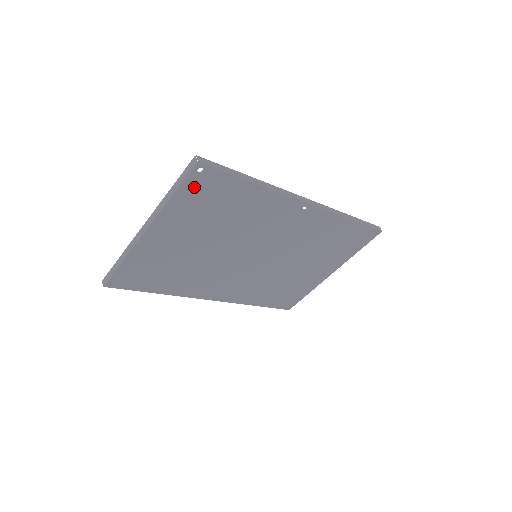
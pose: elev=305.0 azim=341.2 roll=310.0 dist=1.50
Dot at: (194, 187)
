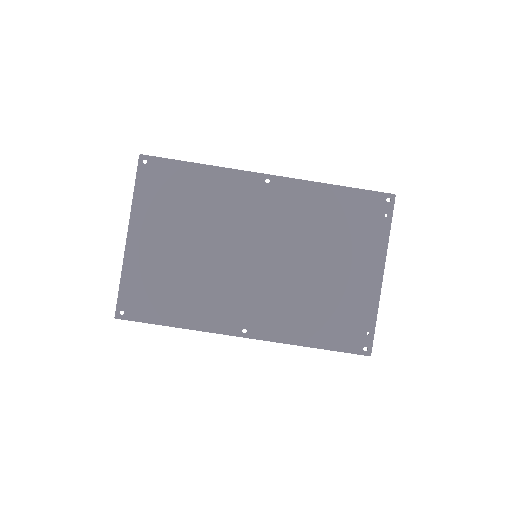
Dot at: (148, 180)
